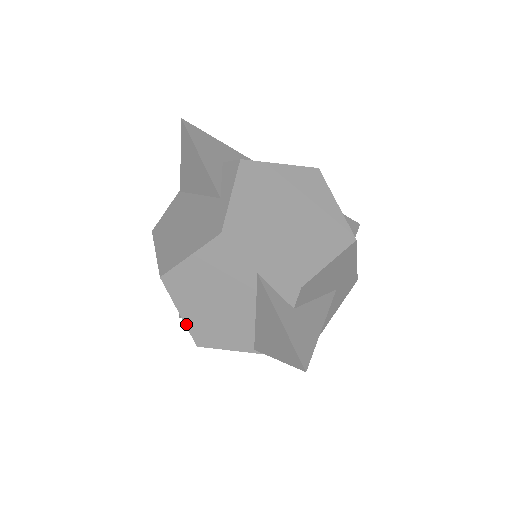
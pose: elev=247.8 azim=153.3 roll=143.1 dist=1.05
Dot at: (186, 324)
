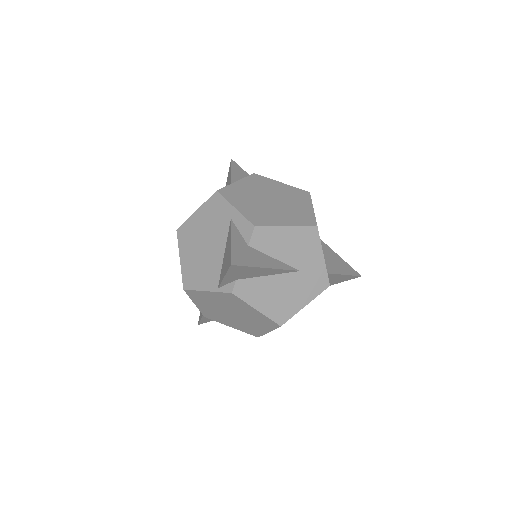
Dot at: (182, 269)
